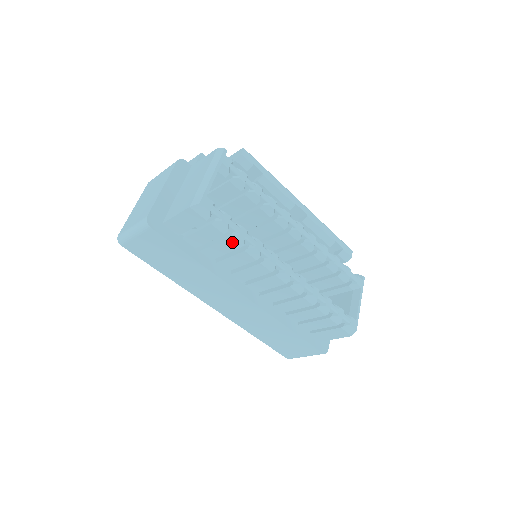
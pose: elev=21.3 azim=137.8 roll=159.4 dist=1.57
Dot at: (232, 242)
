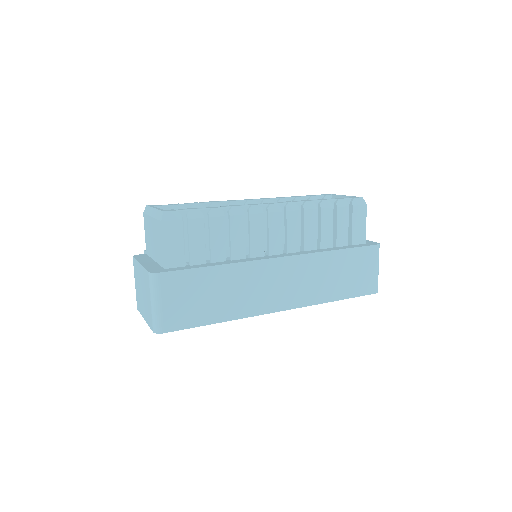
Dot at: (215, 219)
